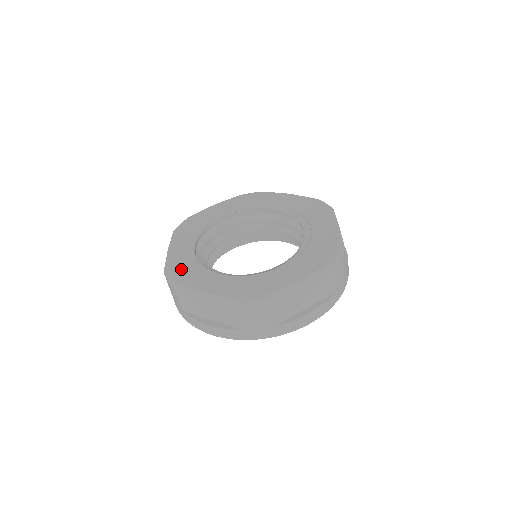
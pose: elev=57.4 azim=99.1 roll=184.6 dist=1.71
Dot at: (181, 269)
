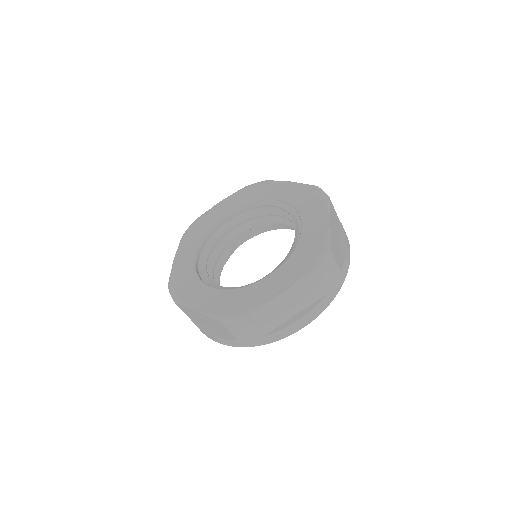
Dot at: (234, 304)
